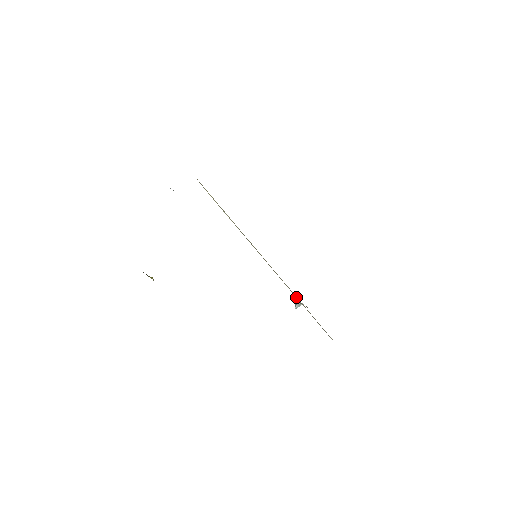
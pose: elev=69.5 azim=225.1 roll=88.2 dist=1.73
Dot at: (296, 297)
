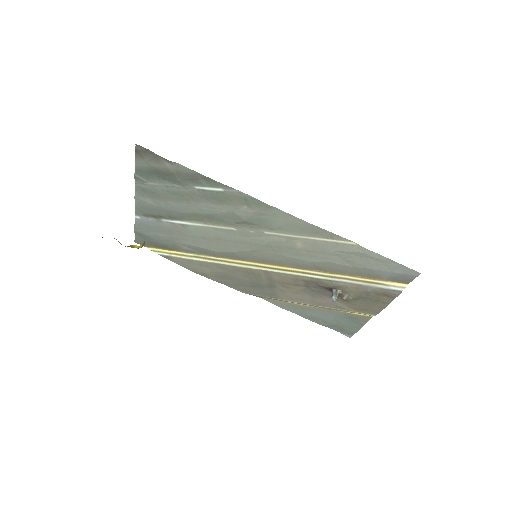
Dot at: (327, 277)
